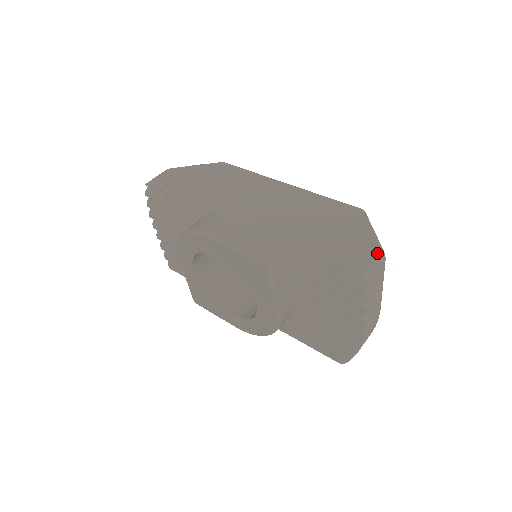
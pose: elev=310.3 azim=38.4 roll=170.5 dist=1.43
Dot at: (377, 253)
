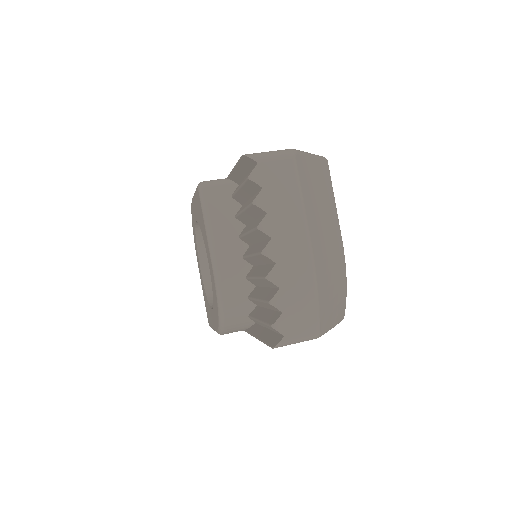
Dot at: occluded
